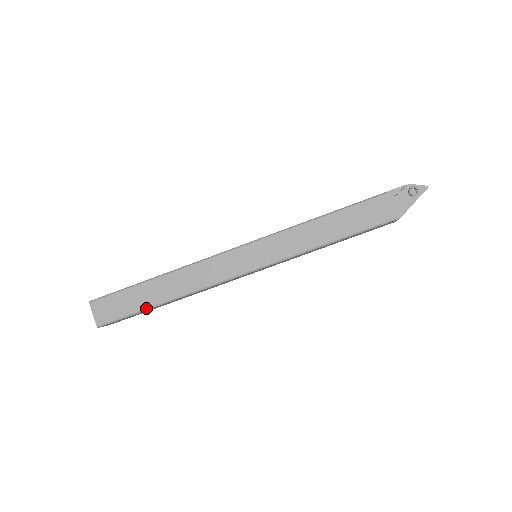
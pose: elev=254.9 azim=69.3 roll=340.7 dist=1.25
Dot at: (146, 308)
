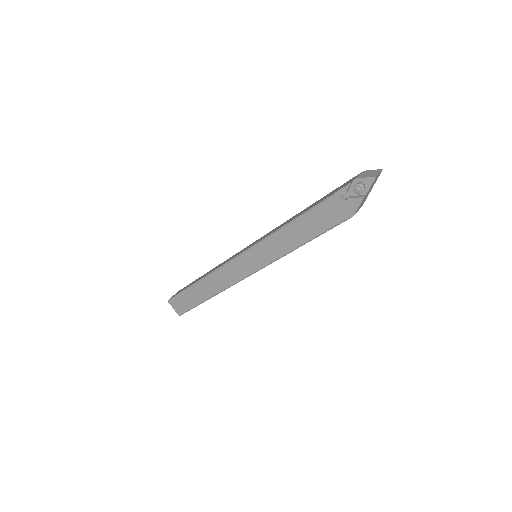
Dot at: (200, 303)
